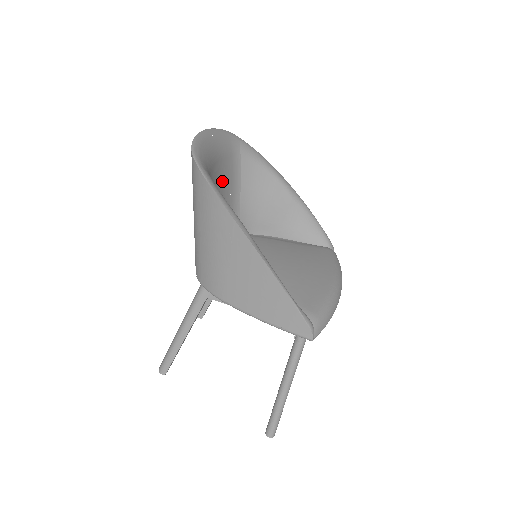
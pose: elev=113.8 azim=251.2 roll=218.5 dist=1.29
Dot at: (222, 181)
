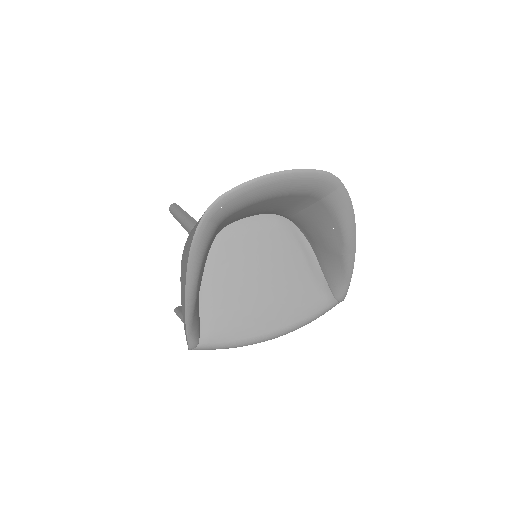
Dot at: (272, 204)
